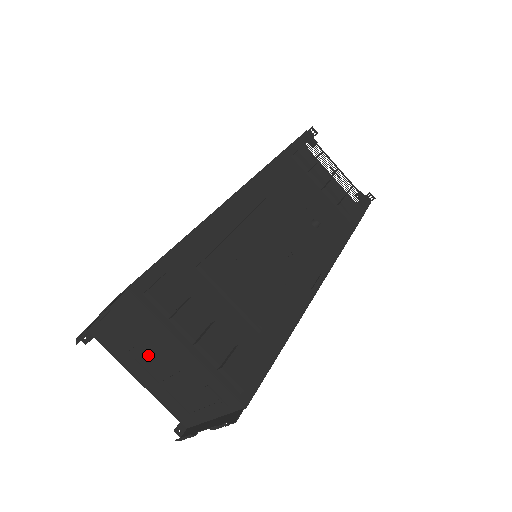
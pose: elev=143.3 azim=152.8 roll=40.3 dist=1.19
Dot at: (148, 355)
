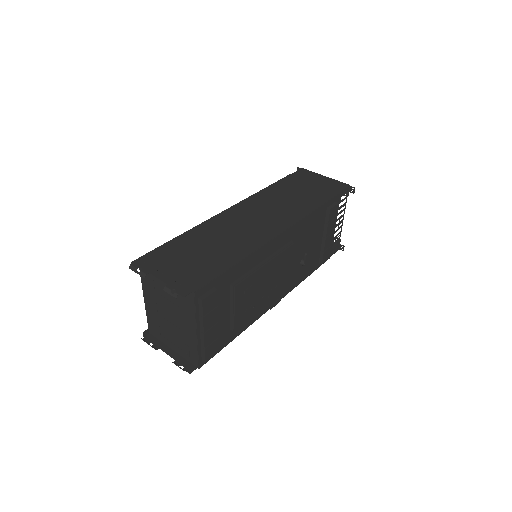
Dot at: (167, 306)
